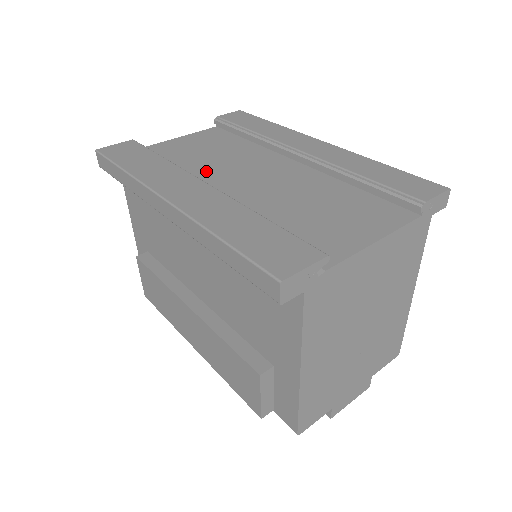
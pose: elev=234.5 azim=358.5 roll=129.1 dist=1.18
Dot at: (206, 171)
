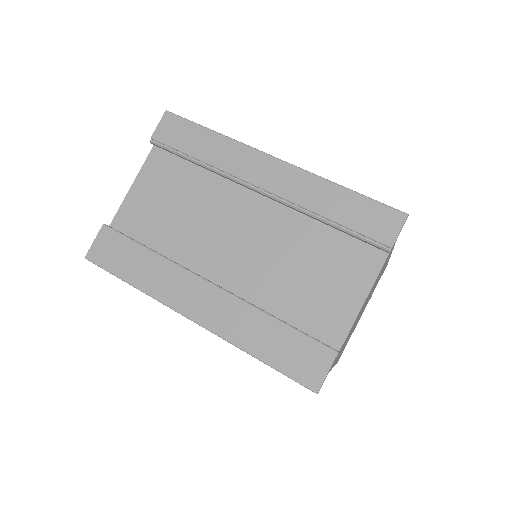
Dot at: (191, 243)
